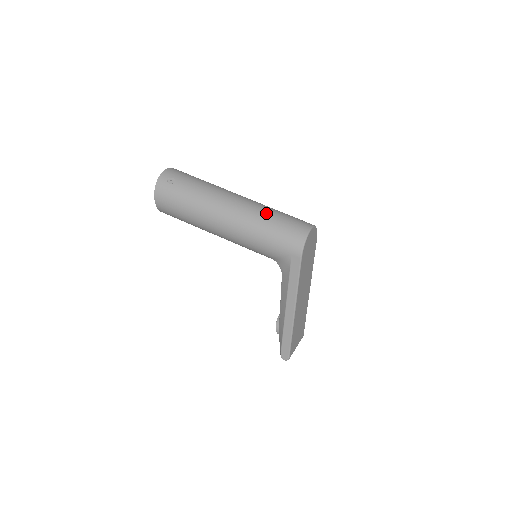
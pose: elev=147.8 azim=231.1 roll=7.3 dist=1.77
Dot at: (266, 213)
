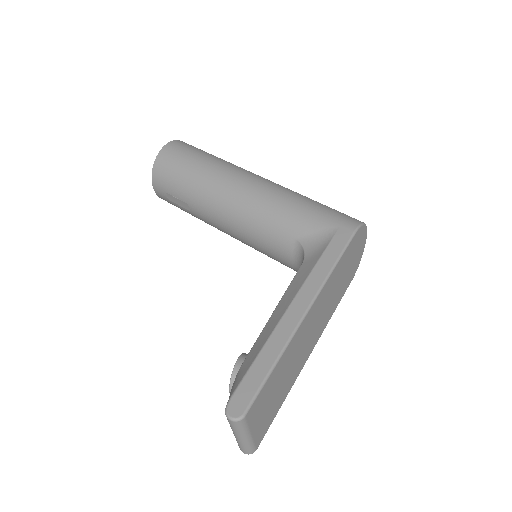
Dot at: occluded
